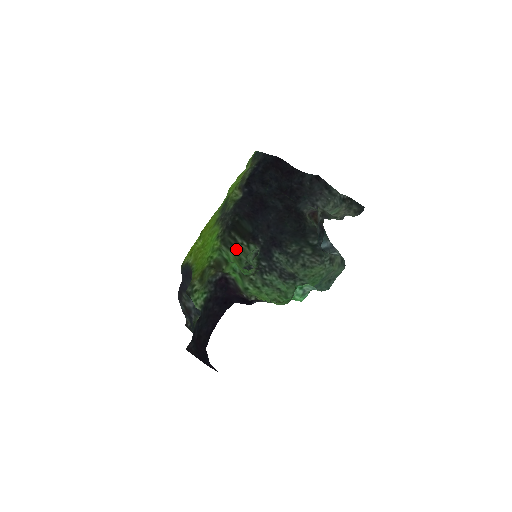
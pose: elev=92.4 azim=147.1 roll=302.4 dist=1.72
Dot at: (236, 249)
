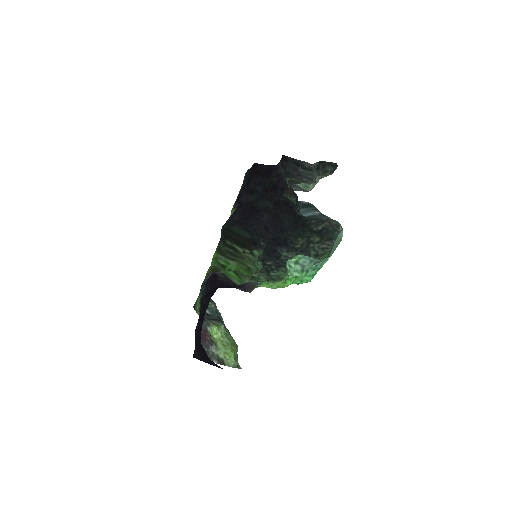
Dot at: (239, 258)
